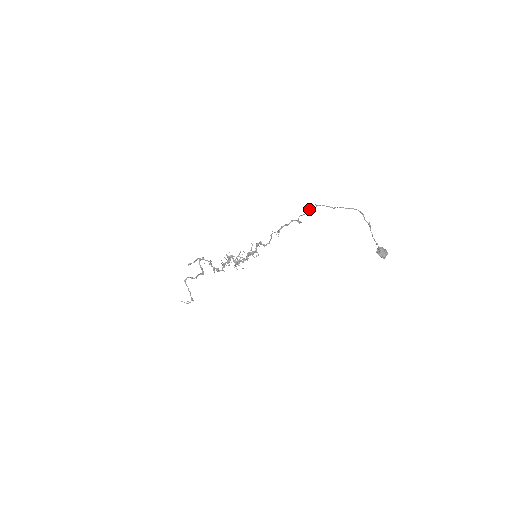
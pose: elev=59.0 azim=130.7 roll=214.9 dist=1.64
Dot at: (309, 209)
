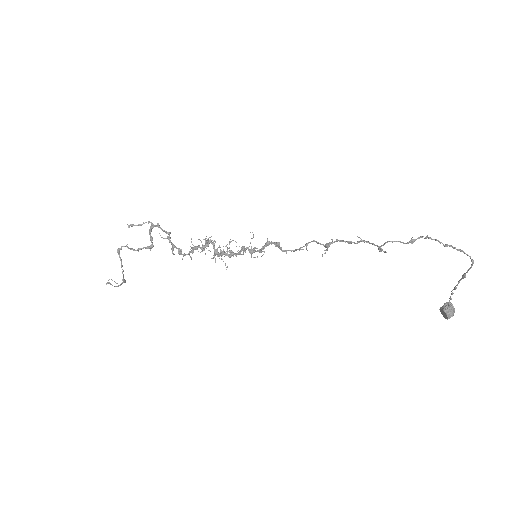
Dot at: occluded
